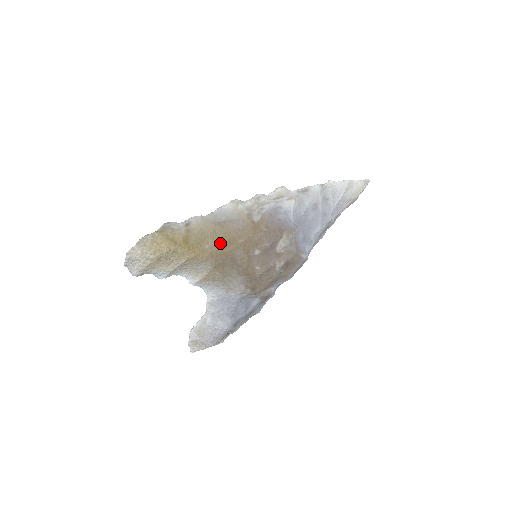
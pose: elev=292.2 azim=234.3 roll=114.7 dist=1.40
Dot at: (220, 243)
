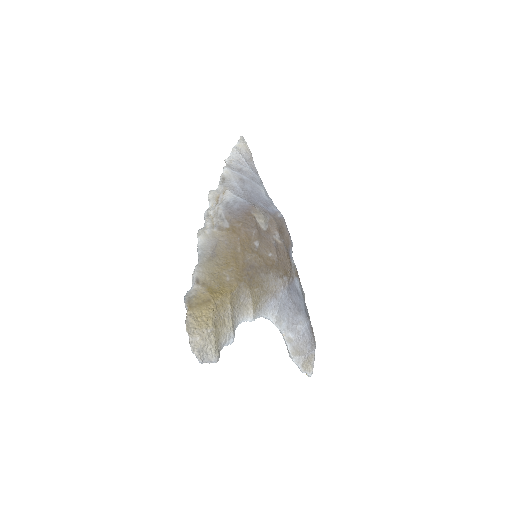
Dot at: (231, 267)
